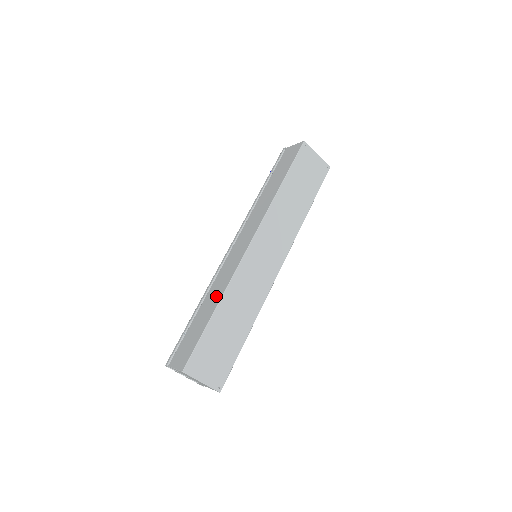
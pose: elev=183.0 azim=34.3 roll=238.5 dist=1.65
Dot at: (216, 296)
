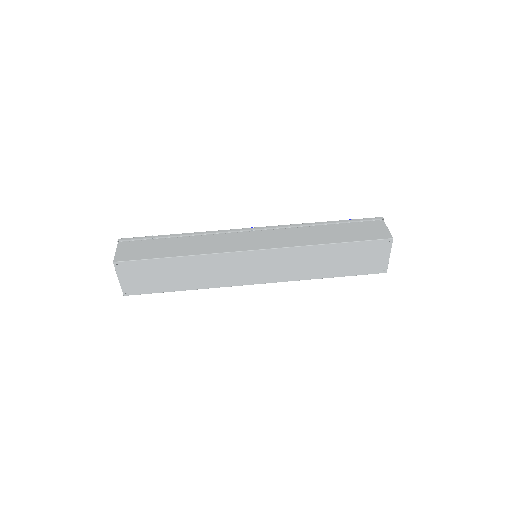
Dot at: (193, 248)
